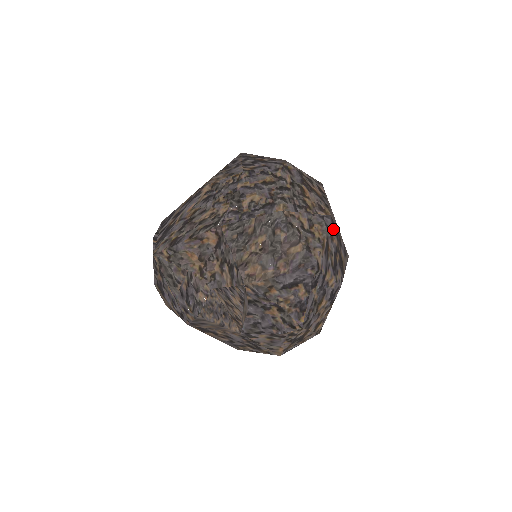
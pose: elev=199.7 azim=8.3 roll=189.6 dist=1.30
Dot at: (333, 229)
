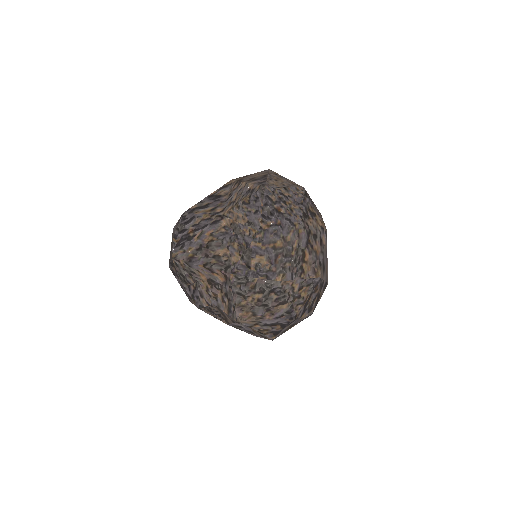
Dot at: (319, 284)
